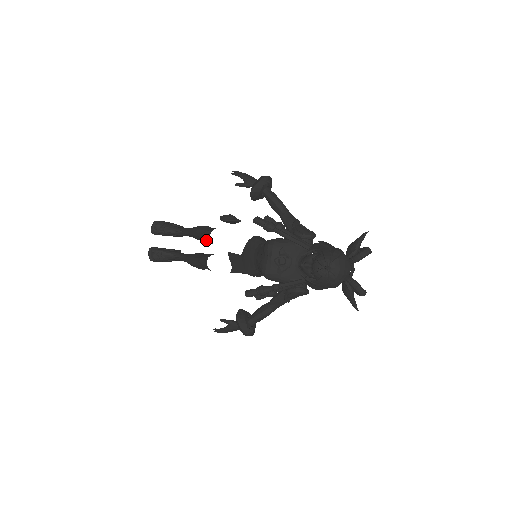
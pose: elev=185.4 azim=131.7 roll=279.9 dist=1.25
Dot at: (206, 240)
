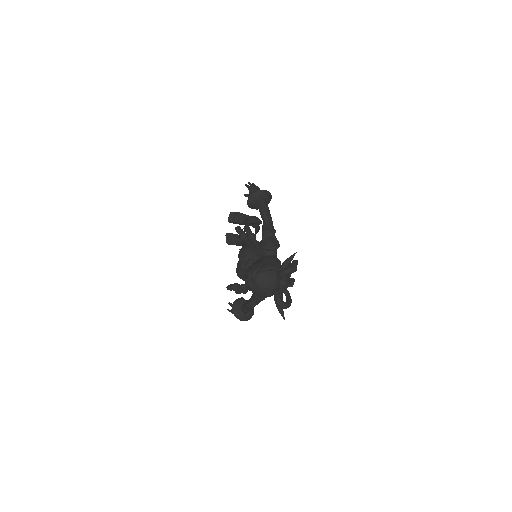
Dot at: occluded
